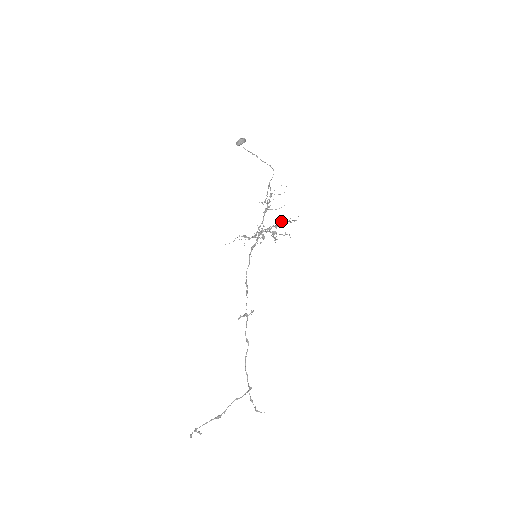
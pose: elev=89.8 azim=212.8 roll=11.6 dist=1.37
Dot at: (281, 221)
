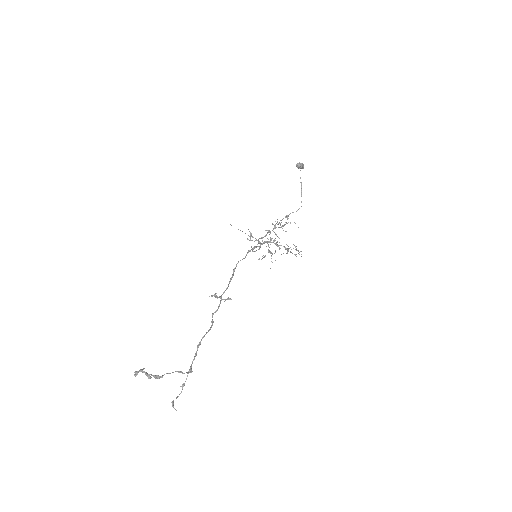
Dot at: (296, 246)
